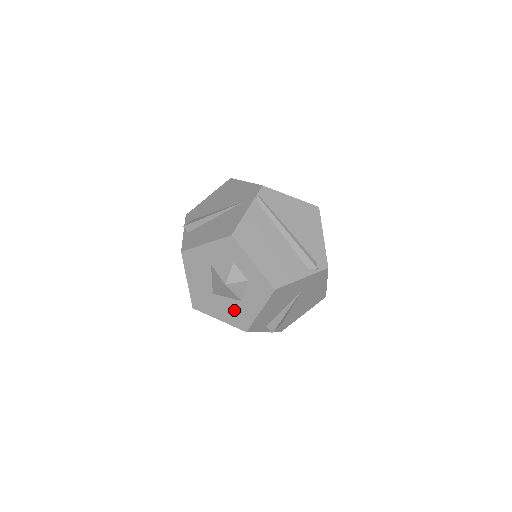
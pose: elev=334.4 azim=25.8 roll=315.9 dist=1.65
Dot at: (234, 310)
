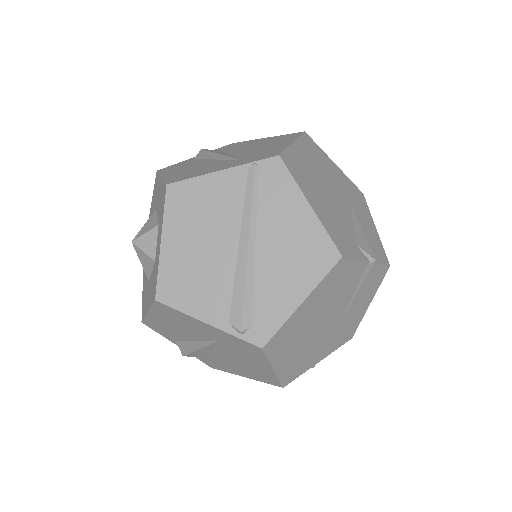
Dot at: (146, 285)
